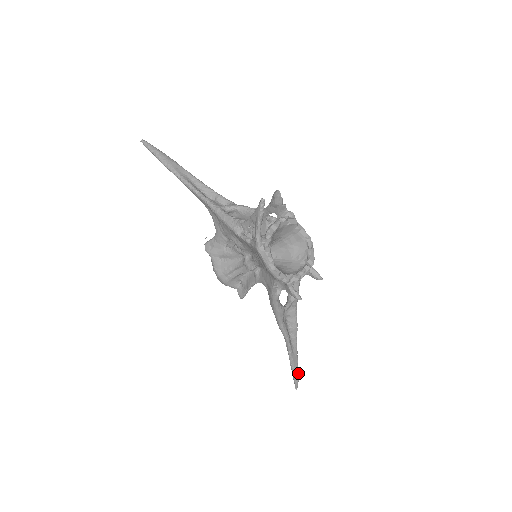
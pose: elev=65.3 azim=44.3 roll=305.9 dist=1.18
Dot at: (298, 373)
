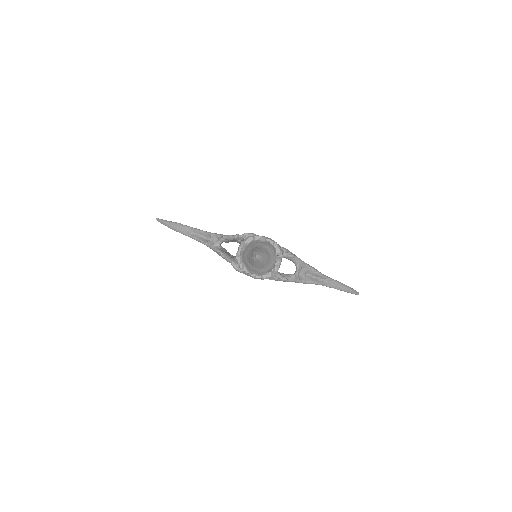
Dot at: (349, 289)
